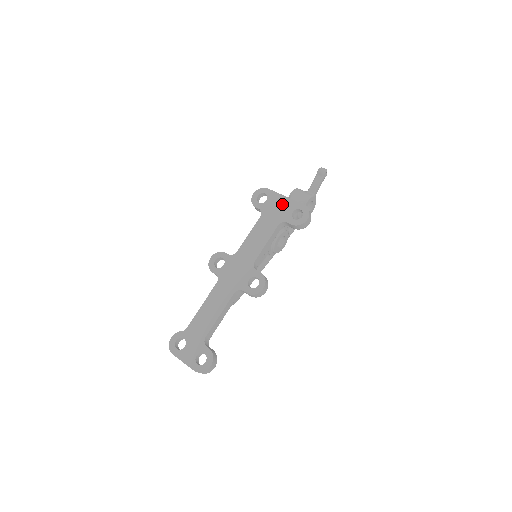
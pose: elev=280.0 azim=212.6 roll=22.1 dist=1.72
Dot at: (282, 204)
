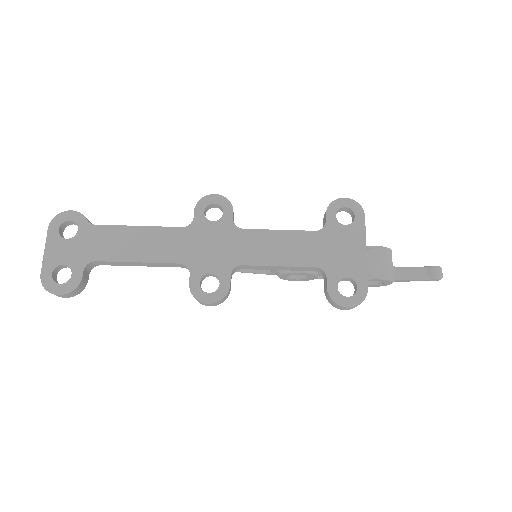
Dot at: (352, 253)
